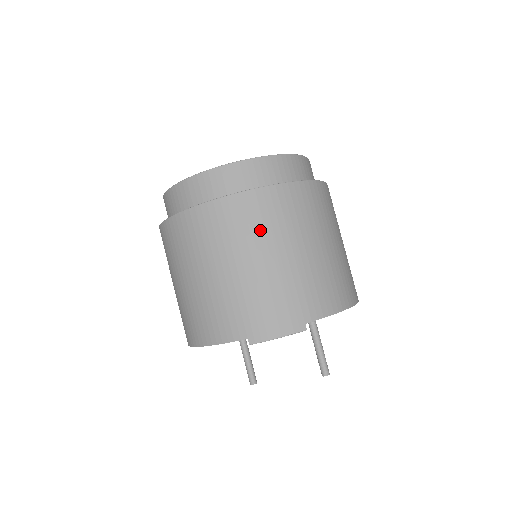
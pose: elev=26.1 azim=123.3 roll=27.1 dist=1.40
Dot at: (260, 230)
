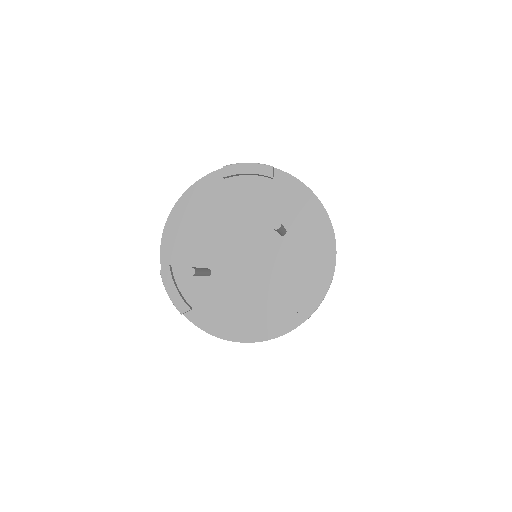
Dot at: occluded
